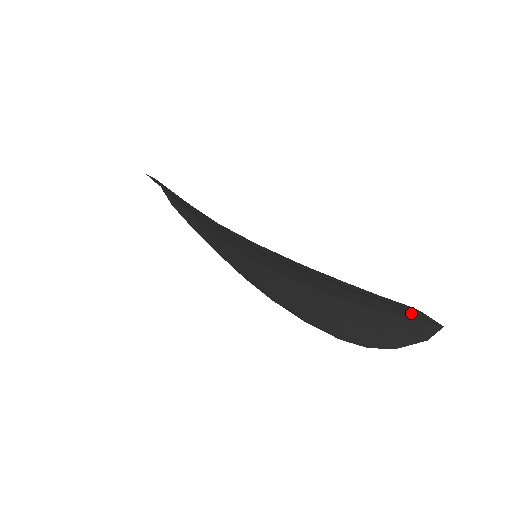
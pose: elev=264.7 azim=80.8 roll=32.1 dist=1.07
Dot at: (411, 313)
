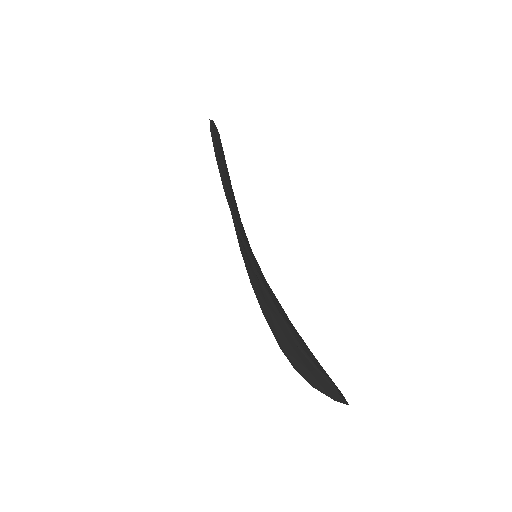
Dot at: occluded
